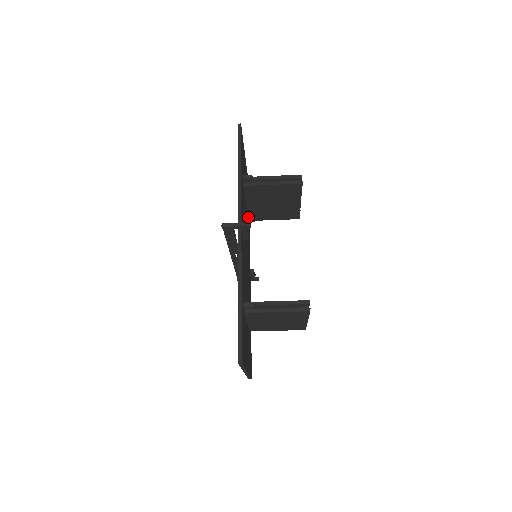
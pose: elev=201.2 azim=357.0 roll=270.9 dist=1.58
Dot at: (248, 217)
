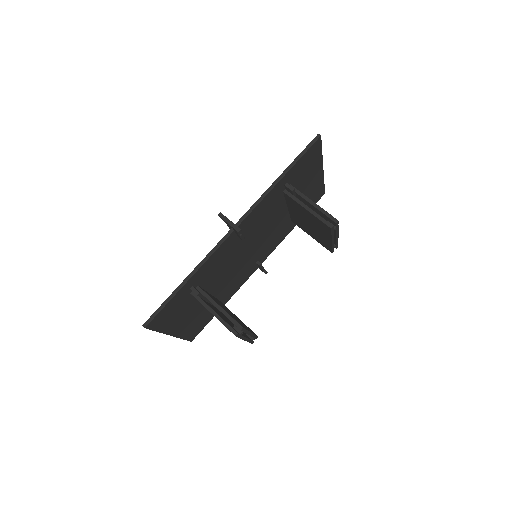
Dot at: (291, 218)
